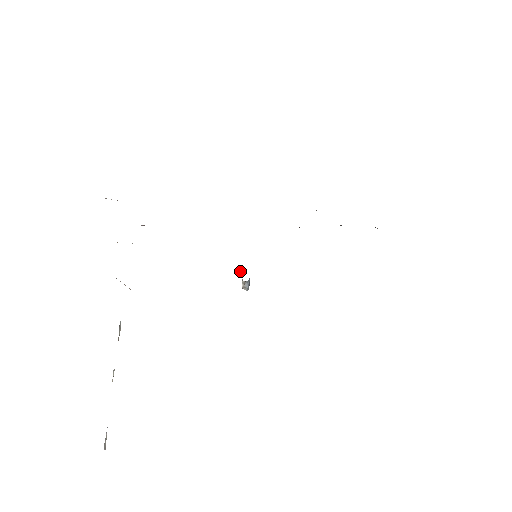
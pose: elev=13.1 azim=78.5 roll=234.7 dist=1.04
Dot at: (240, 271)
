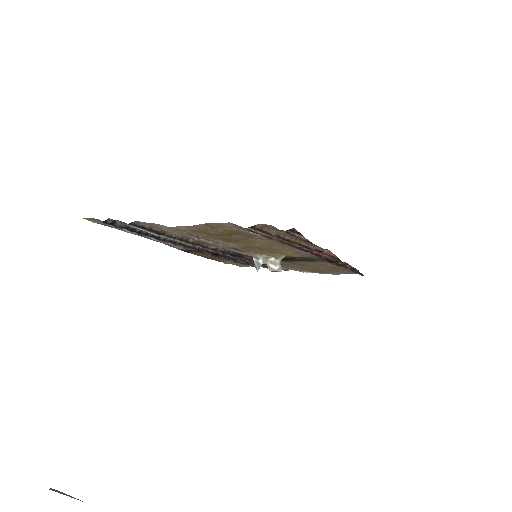
Dot at: (265, 260)
